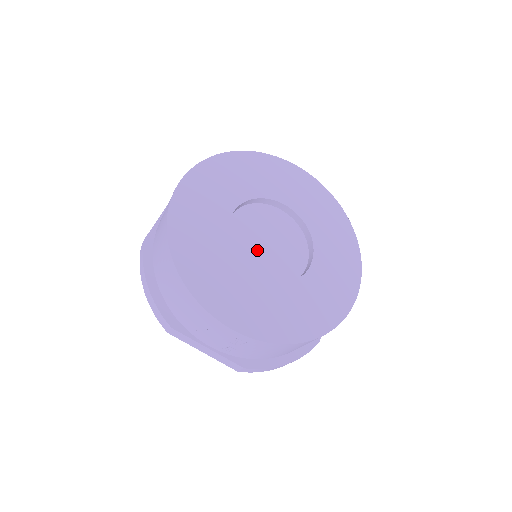
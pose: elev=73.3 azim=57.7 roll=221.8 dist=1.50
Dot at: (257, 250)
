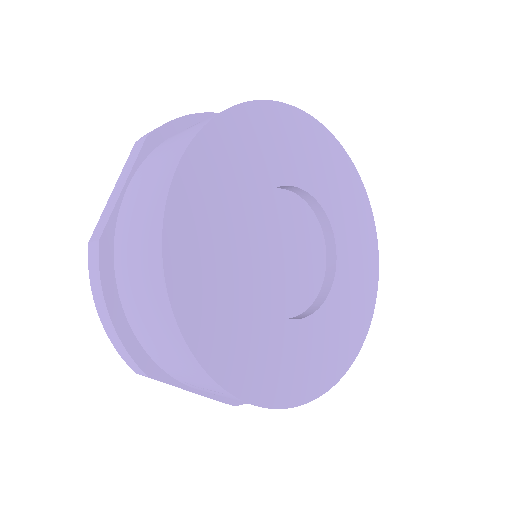
Dot at: (273, 267)
